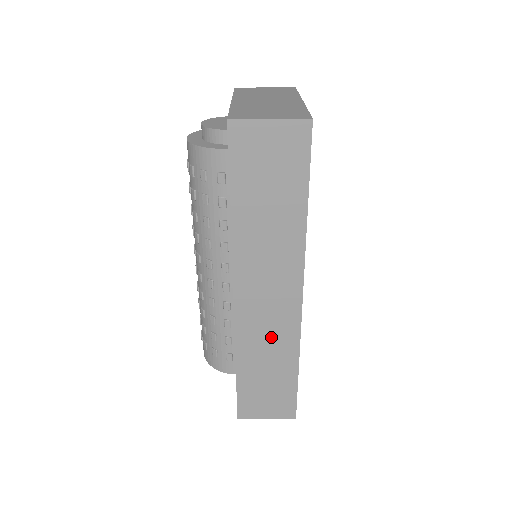
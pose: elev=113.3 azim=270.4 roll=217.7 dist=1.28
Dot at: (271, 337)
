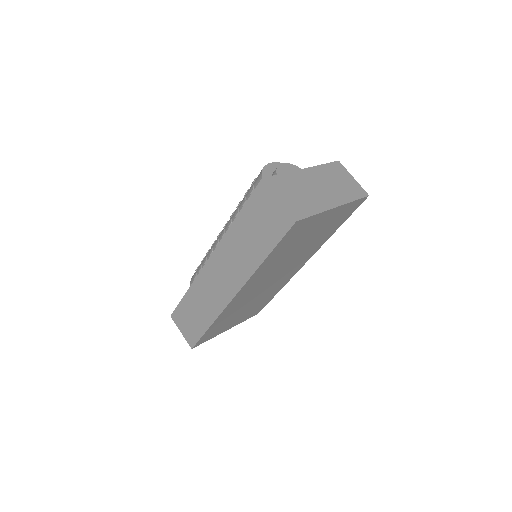
Dot at: (209, 298)
